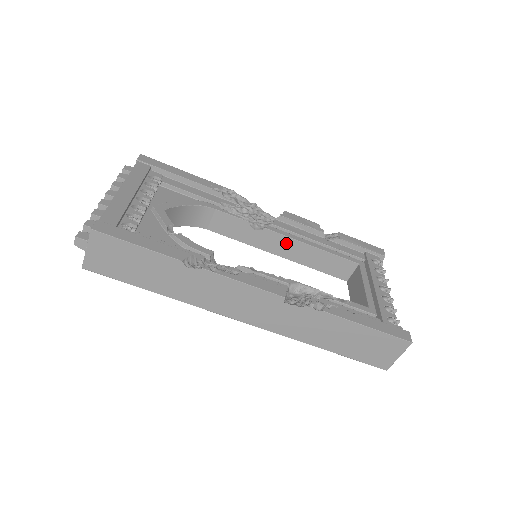
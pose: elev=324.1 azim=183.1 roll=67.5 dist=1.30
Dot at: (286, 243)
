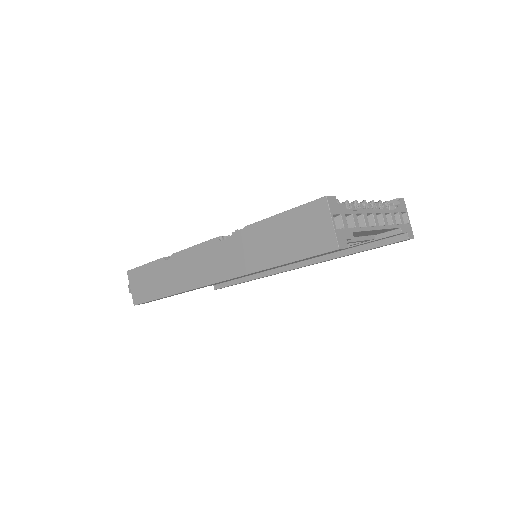
Dot at: occluded
